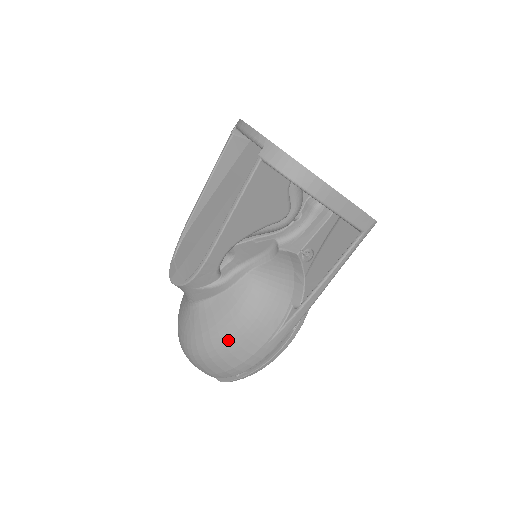
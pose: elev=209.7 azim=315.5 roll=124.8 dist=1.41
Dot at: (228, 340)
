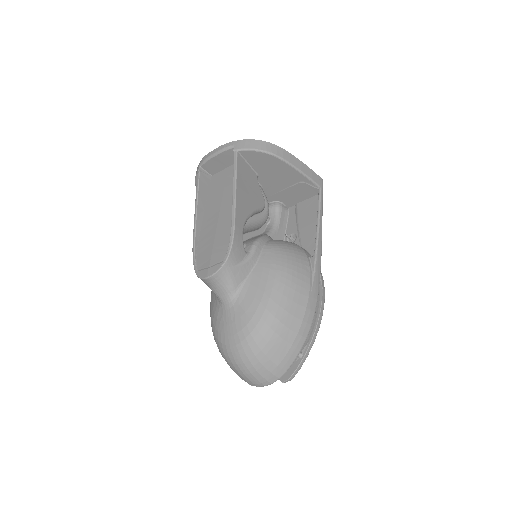
Dot at: (281, 300)
